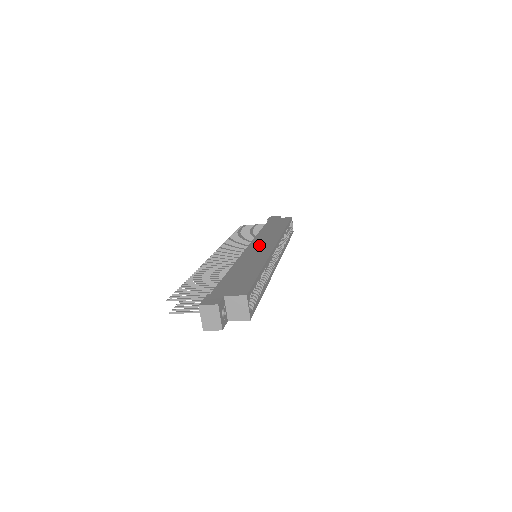
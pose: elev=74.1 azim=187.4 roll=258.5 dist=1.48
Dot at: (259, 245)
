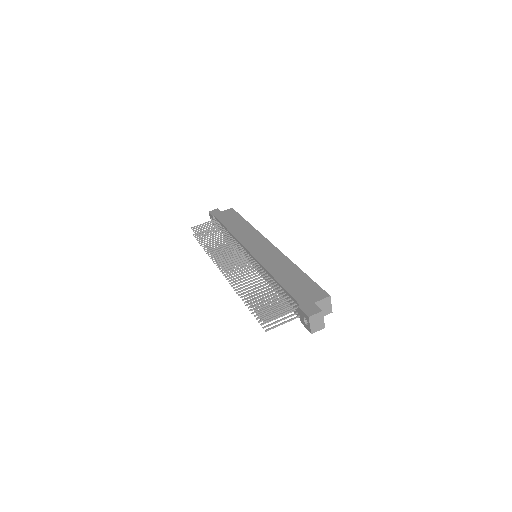
Dot at: (256, 246)
